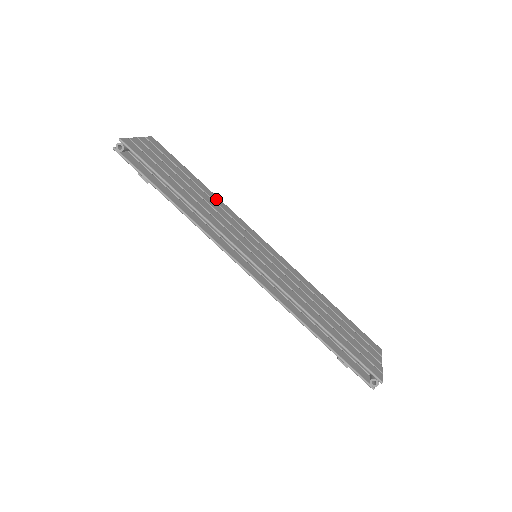
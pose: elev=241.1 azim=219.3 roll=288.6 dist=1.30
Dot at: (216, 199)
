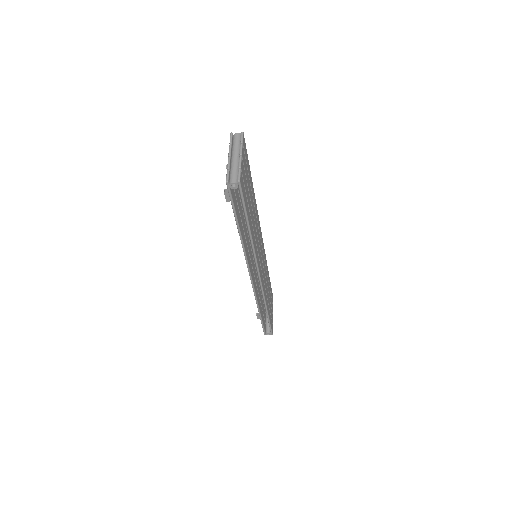
Dot at: (255, 203)
